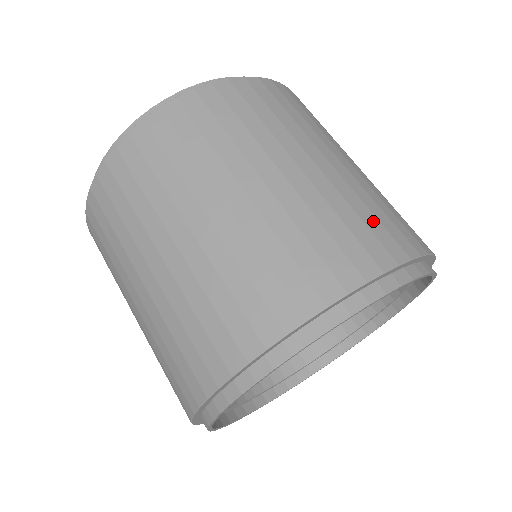
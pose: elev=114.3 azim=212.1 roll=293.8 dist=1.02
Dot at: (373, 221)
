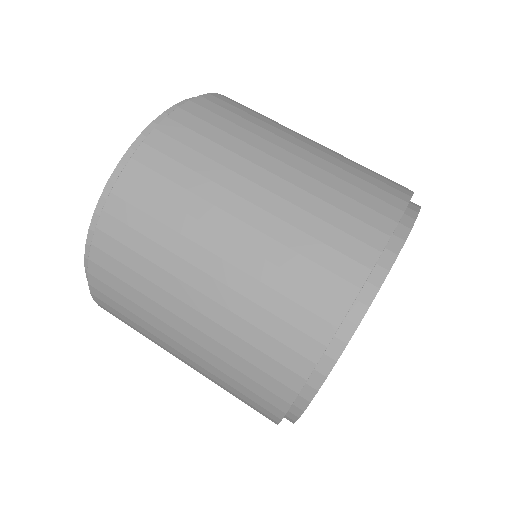
Dot at: (375, 172)
